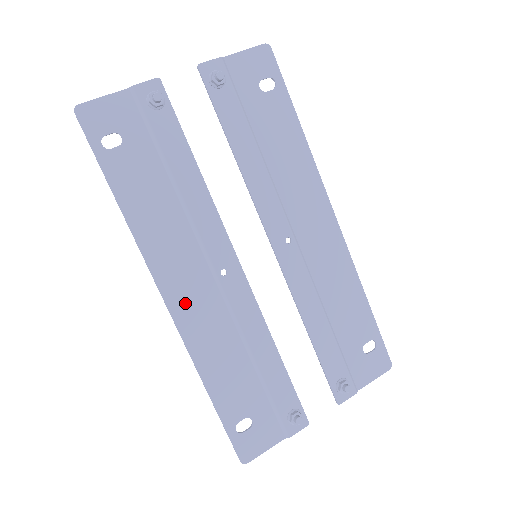
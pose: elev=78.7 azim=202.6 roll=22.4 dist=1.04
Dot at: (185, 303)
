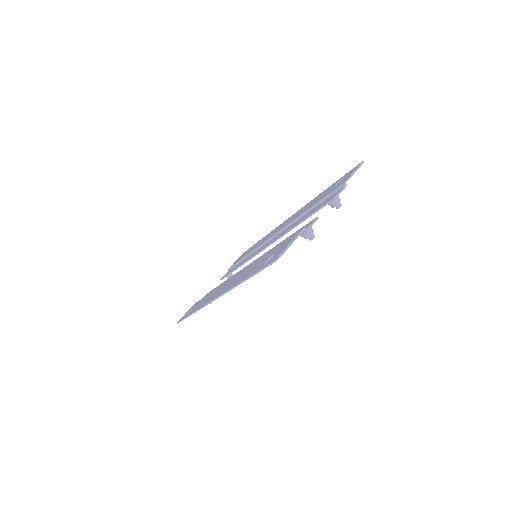
Dot at: occluded
